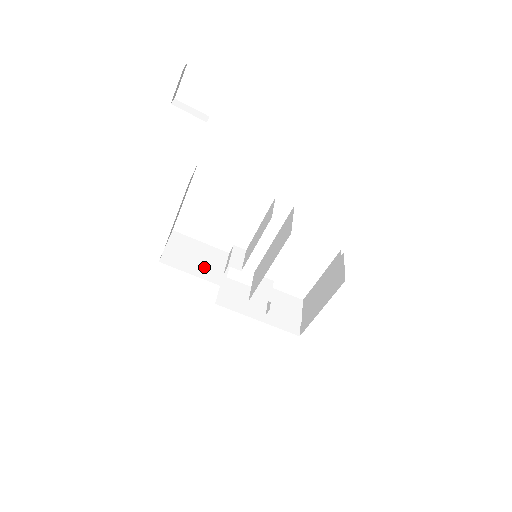
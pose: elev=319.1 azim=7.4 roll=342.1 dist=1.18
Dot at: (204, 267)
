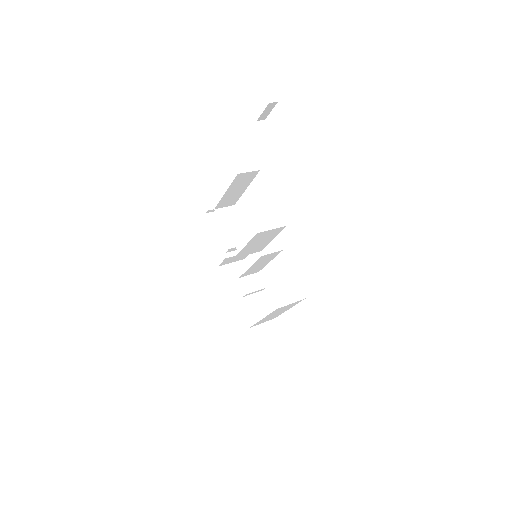
Dot at: occluded
